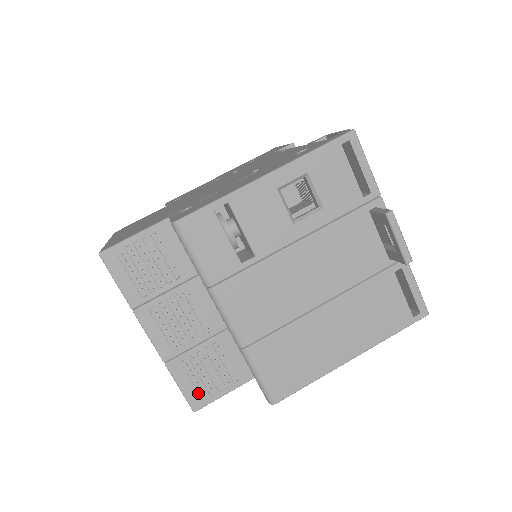
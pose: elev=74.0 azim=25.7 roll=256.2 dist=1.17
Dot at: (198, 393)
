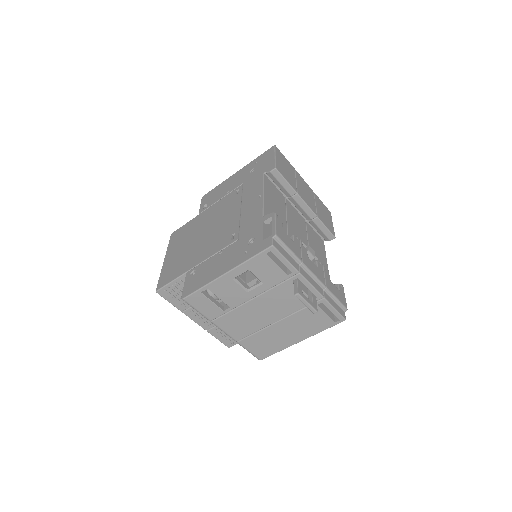
Dot at: (228, 341)
